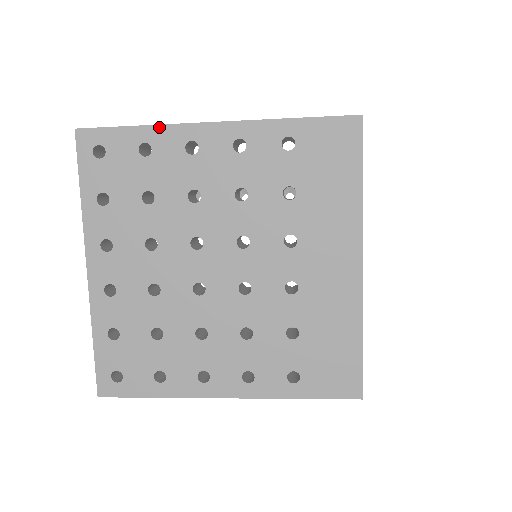
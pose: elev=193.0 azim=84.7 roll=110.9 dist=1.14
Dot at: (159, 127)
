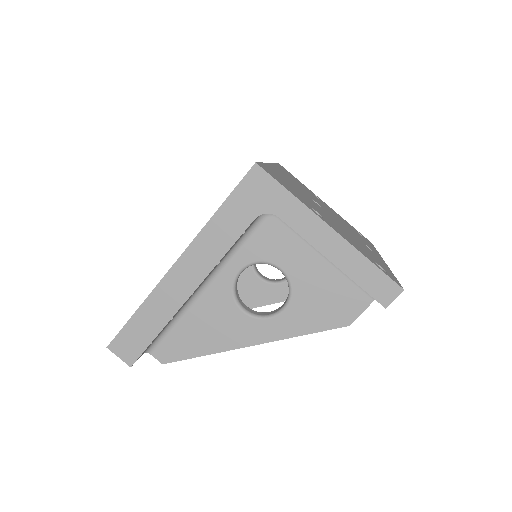
Dot at: occluded
